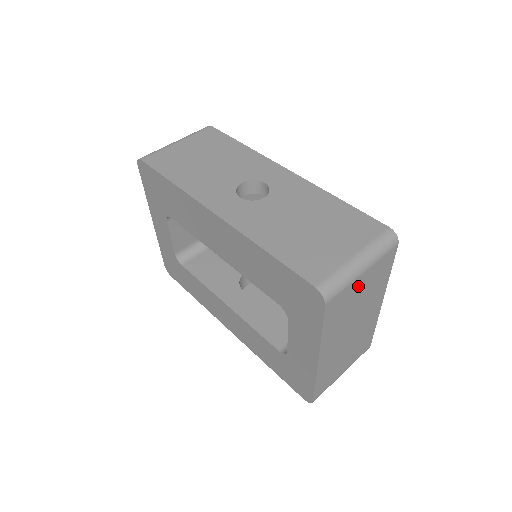
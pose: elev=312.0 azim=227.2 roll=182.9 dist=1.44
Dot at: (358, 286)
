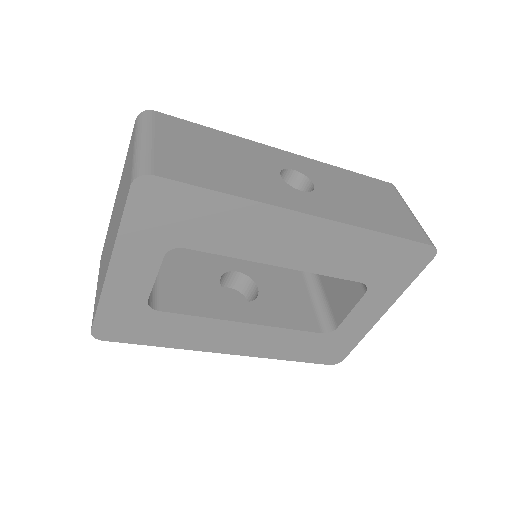
Dot at: occluded
